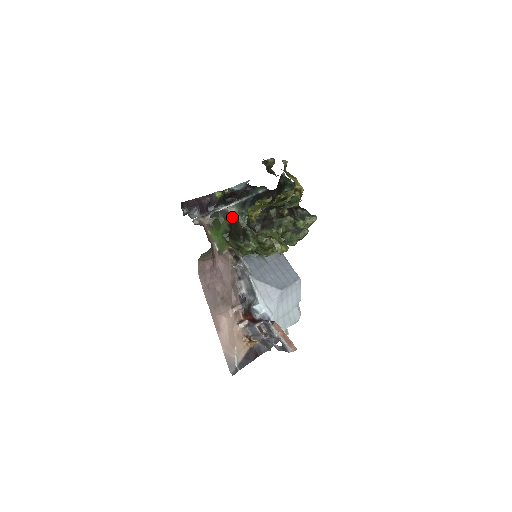
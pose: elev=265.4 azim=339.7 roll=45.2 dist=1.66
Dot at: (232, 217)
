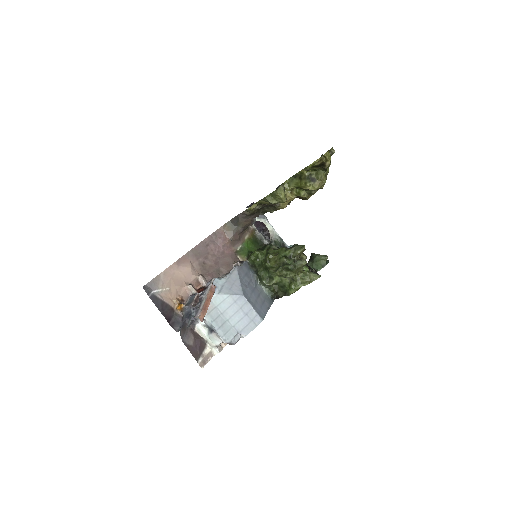
Dot at: occluded
